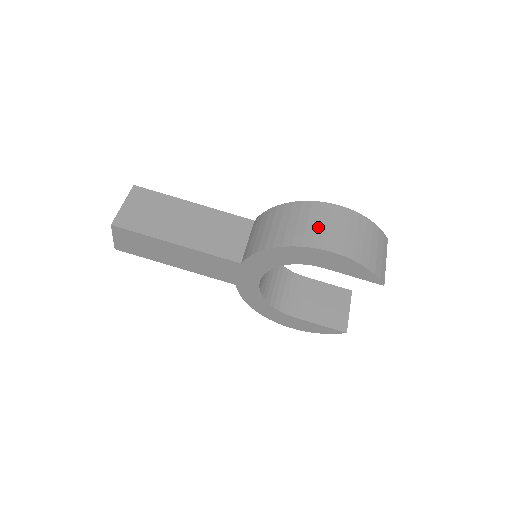
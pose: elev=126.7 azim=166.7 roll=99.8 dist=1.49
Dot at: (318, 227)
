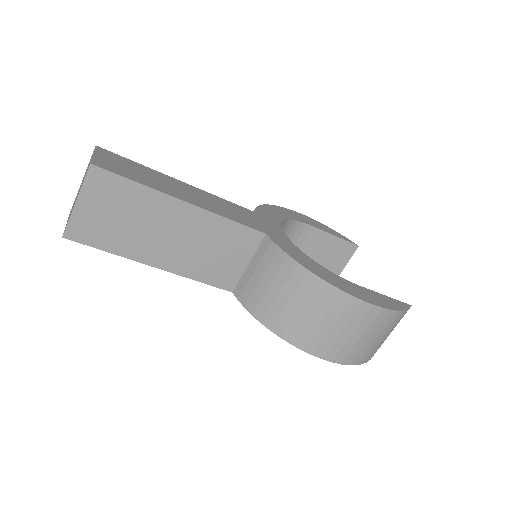
Dot at: (331, 331)
